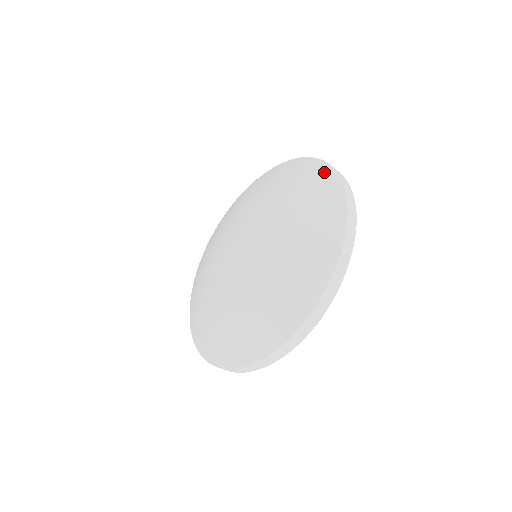
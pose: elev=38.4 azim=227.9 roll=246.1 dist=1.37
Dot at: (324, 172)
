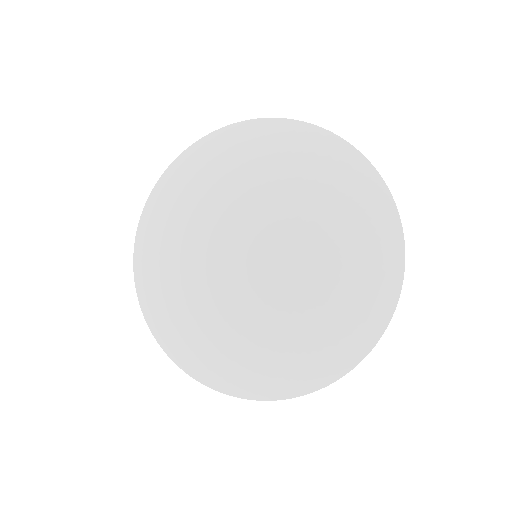
Dot at: (393, 263)
